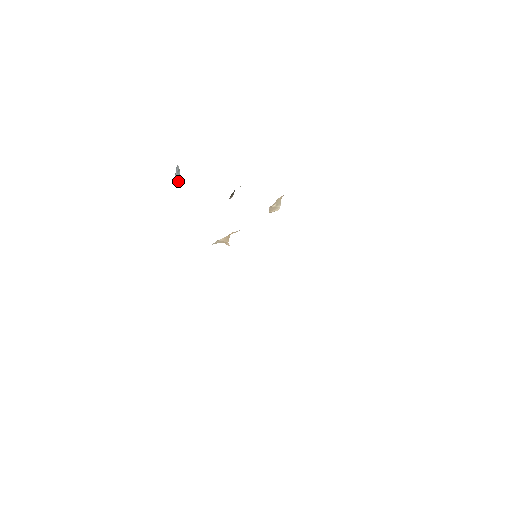
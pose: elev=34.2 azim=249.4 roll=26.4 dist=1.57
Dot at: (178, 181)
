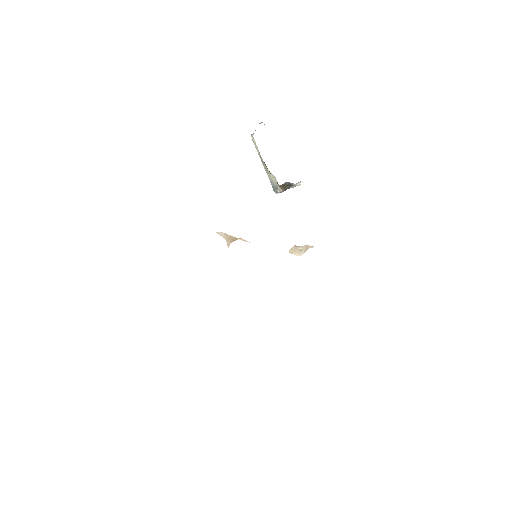
Dot at: occluded
